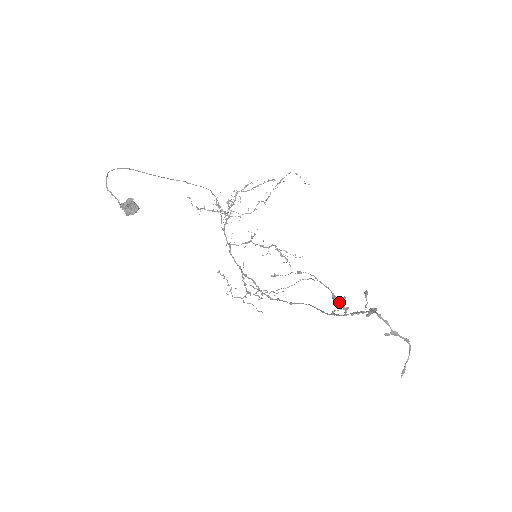
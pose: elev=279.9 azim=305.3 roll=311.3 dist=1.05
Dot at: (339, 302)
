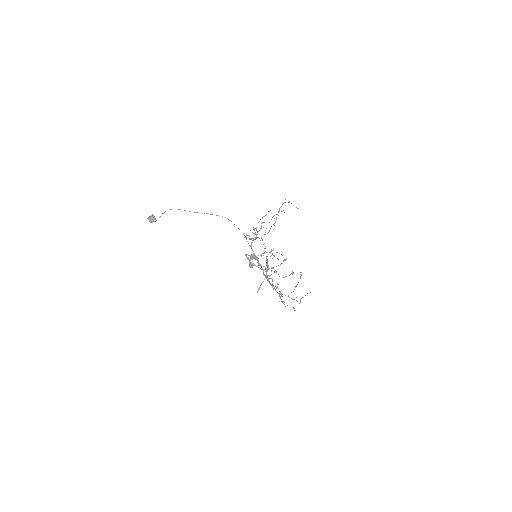
Dot at: (267, 266)
